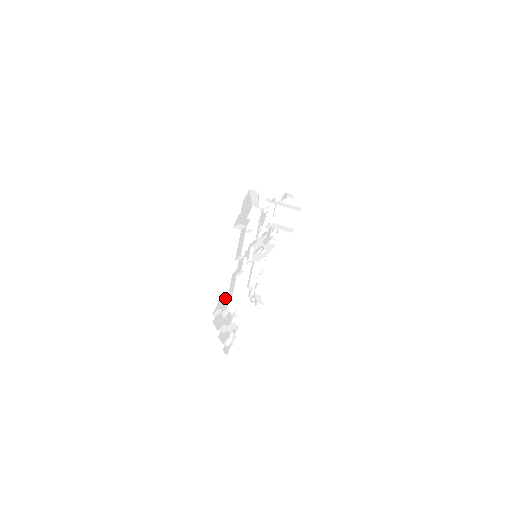
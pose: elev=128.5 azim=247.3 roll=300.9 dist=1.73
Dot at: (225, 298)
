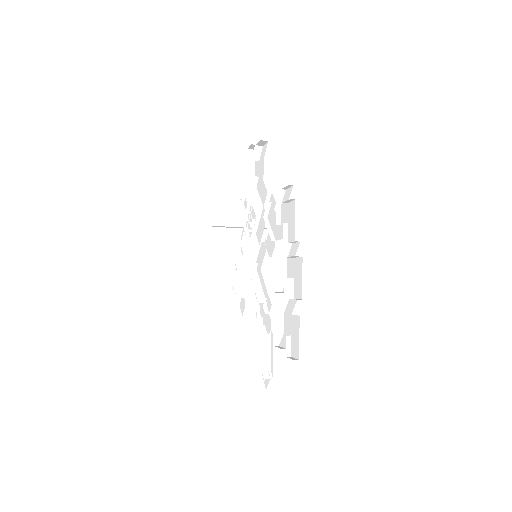
Dot at: (276, 215)
